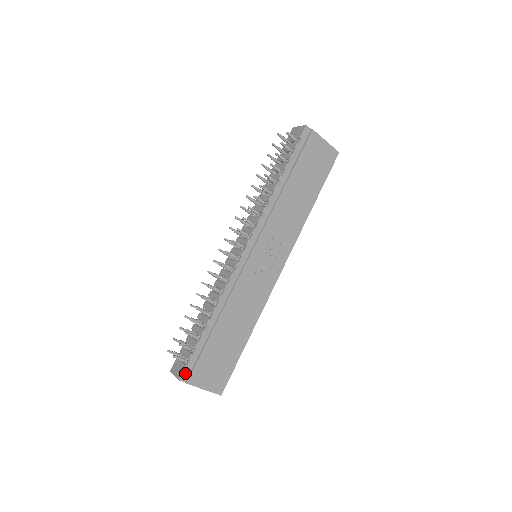
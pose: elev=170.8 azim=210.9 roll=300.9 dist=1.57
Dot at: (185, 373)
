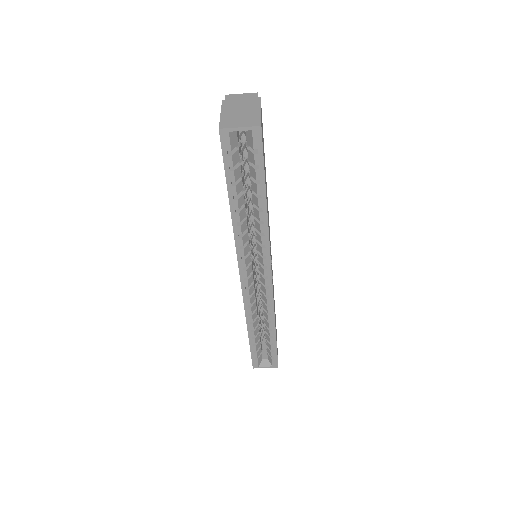
Dot at: occluded
